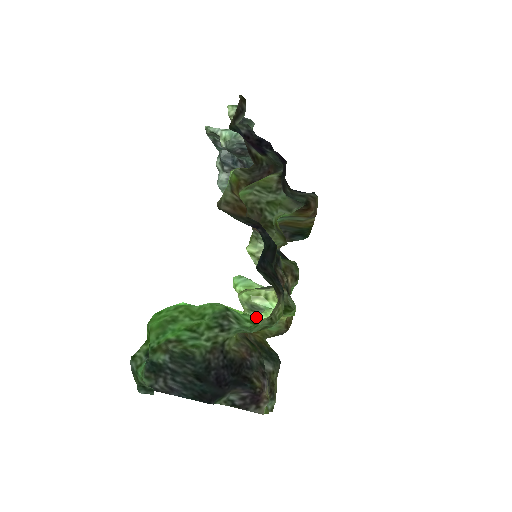
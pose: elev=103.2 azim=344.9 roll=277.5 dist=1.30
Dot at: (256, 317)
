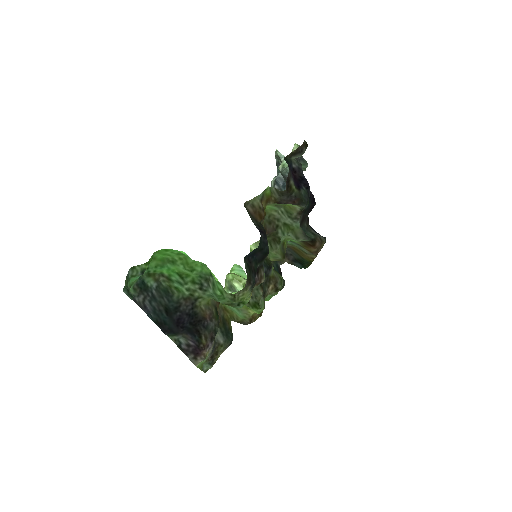
Dot at: occluded
